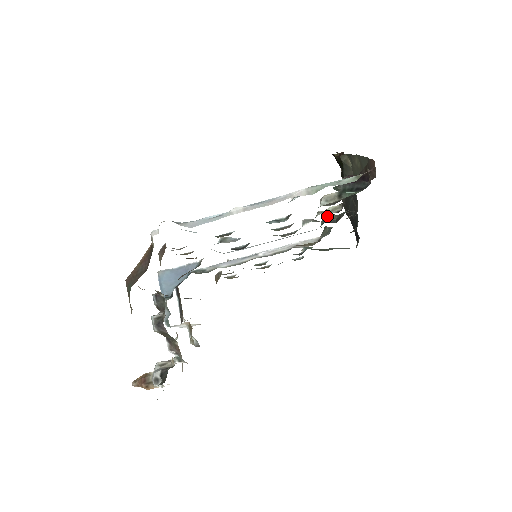
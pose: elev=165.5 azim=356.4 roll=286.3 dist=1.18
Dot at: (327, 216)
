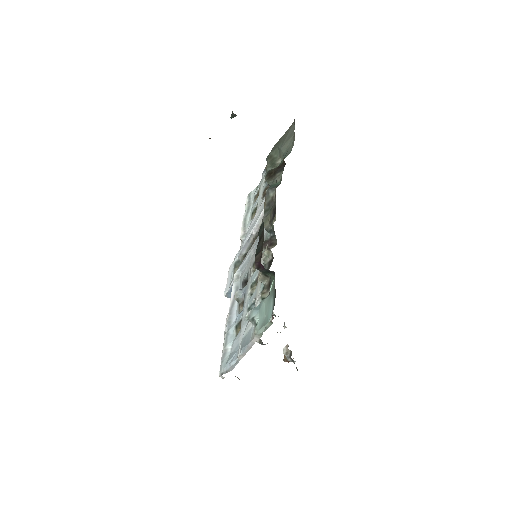
Dot at: (265, 226)
